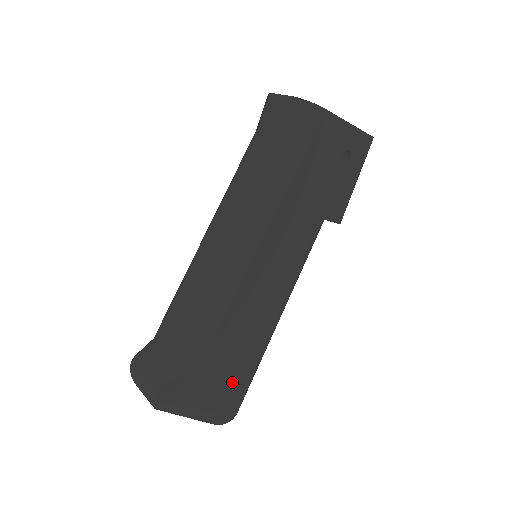
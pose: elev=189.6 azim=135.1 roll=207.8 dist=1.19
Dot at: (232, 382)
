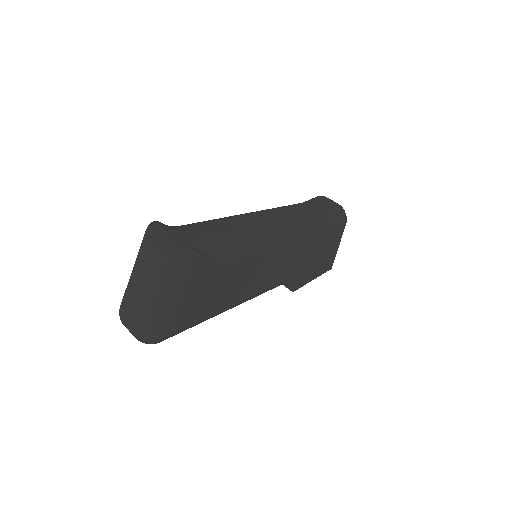
Dot at: (196, 308)
